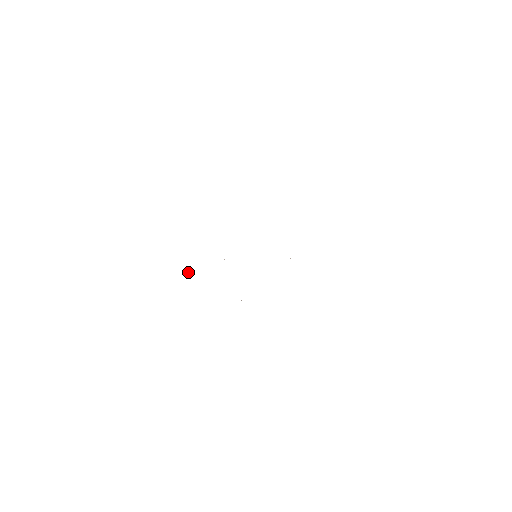
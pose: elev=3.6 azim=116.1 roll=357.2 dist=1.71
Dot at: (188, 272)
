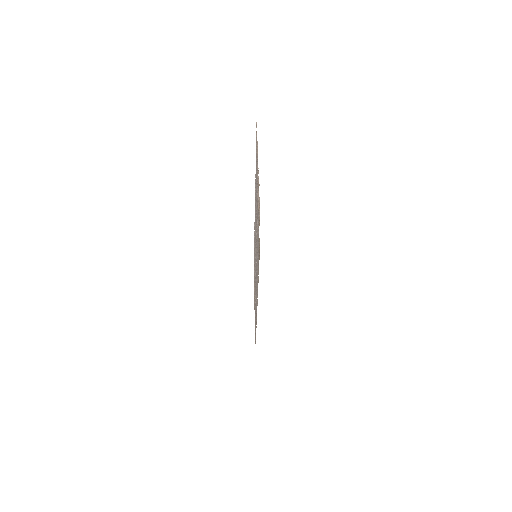
Dot at: (259, 197)
